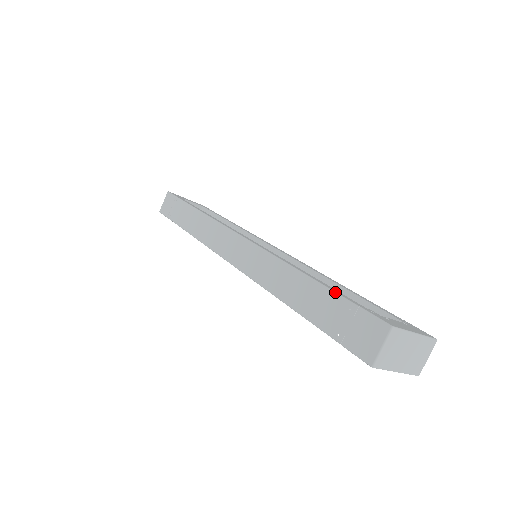
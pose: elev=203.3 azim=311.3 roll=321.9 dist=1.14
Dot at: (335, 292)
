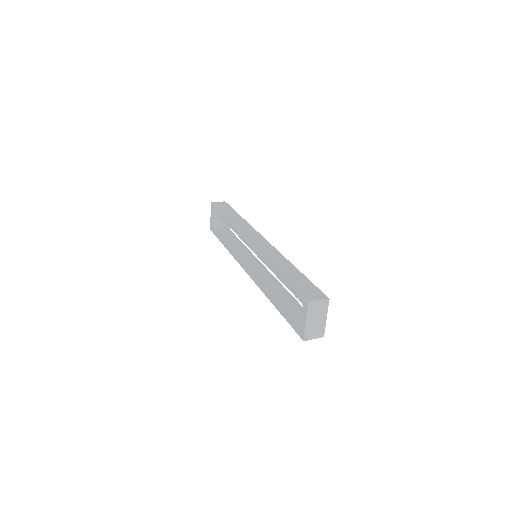
Dot at: occluded
